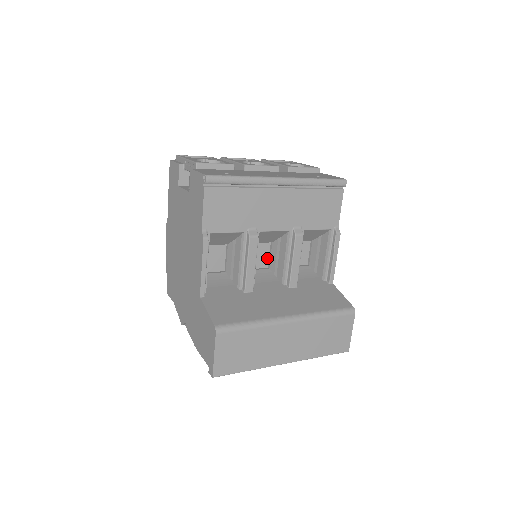
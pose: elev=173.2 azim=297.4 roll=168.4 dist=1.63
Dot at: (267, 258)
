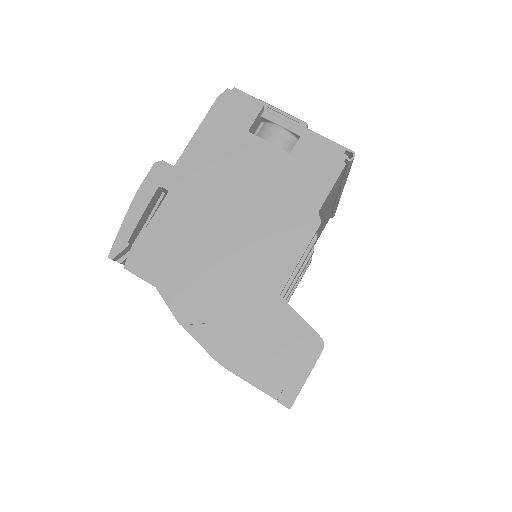
Dot at: occluded
